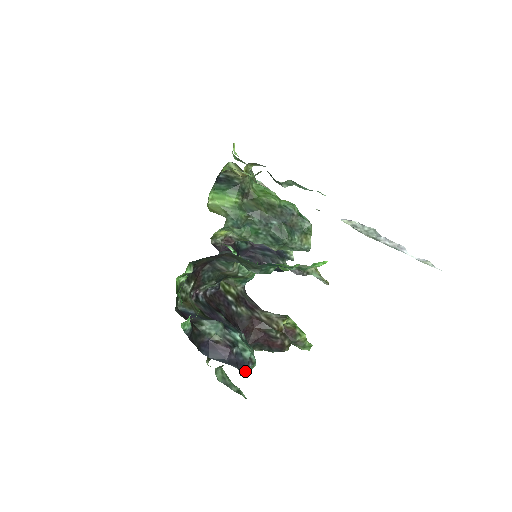
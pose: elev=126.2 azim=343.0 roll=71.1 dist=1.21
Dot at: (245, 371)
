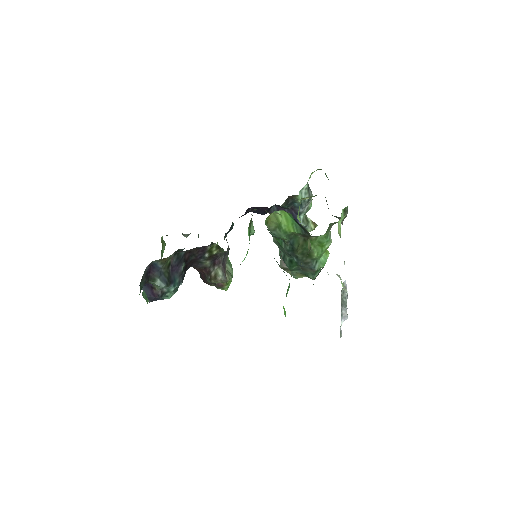
Dot at: occluded
